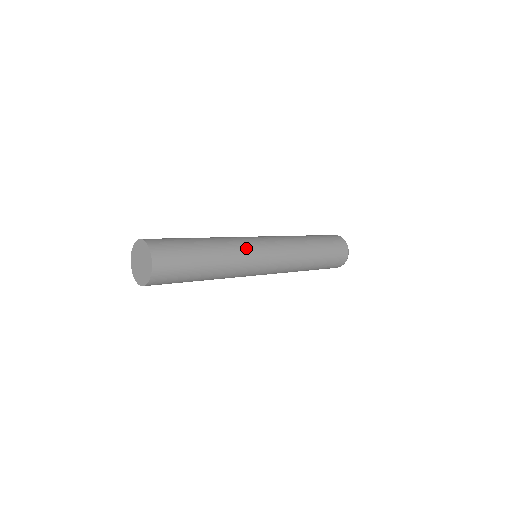
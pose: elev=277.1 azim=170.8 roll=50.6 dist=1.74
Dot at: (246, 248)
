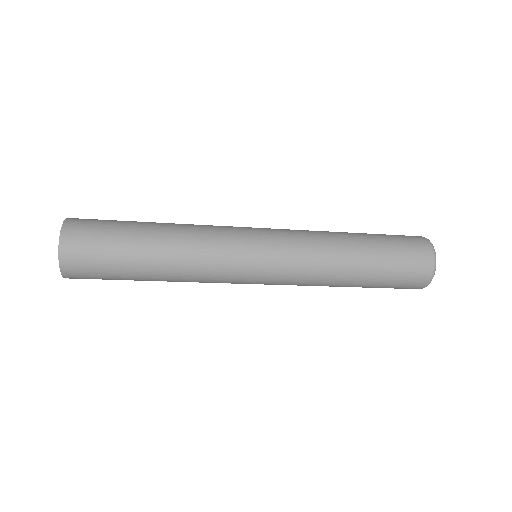
Dot at: (220, 232)
